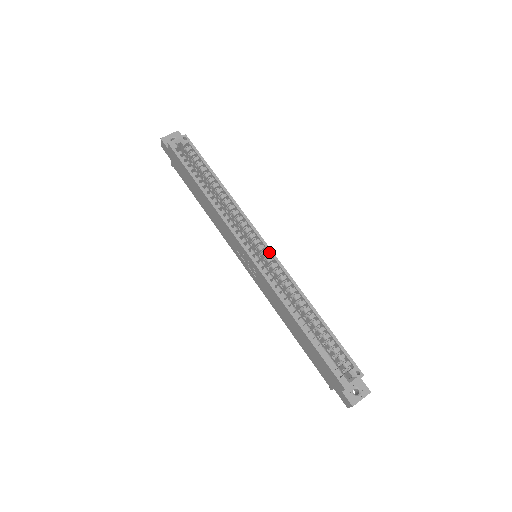
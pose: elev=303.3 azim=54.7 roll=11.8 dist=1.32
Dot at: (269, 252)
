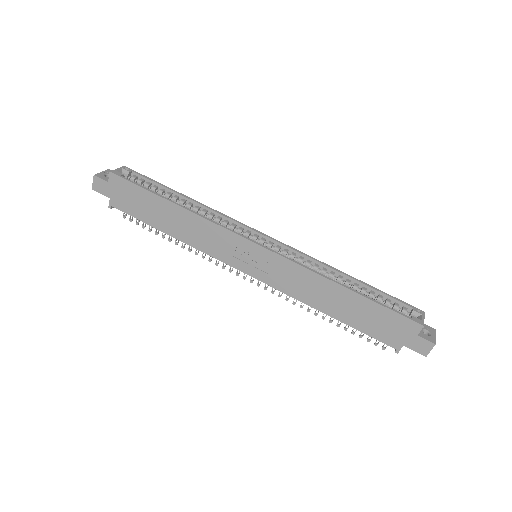
Dot at: (274, 241)
